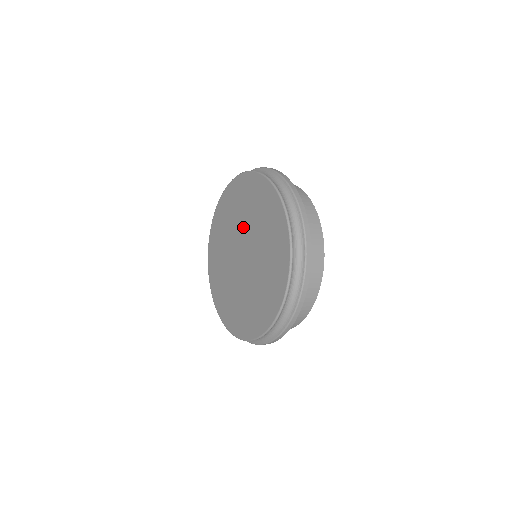
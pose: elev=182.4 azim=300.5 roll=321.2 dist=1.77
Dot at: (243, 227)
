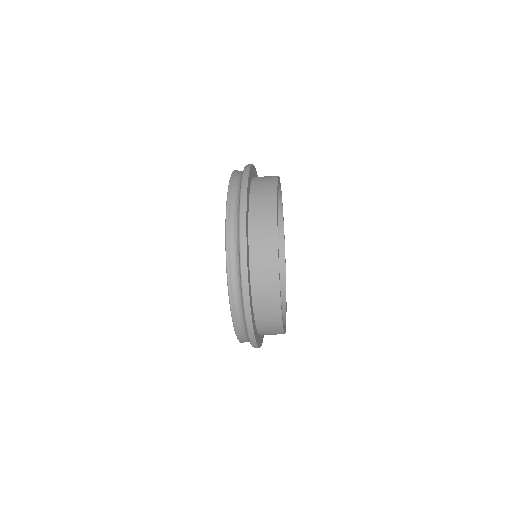
Dot at: occluded
